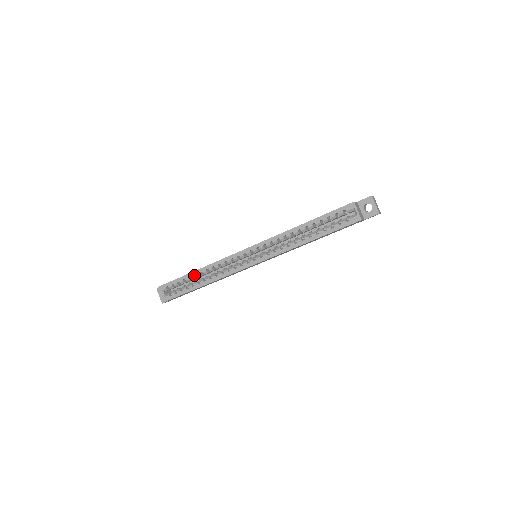
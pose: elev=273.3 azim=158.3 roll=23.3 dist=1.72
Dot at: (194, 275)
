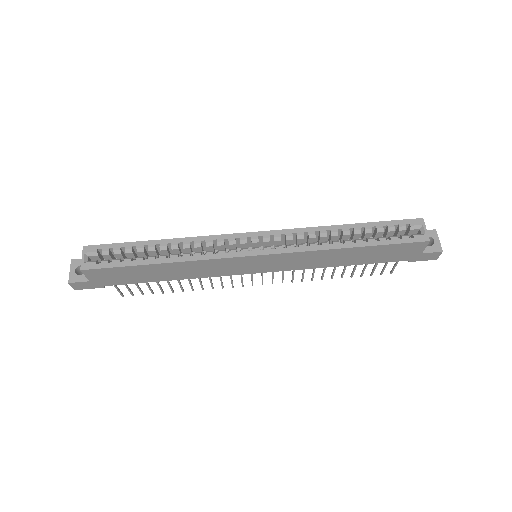
Dot at: (155, 245)
